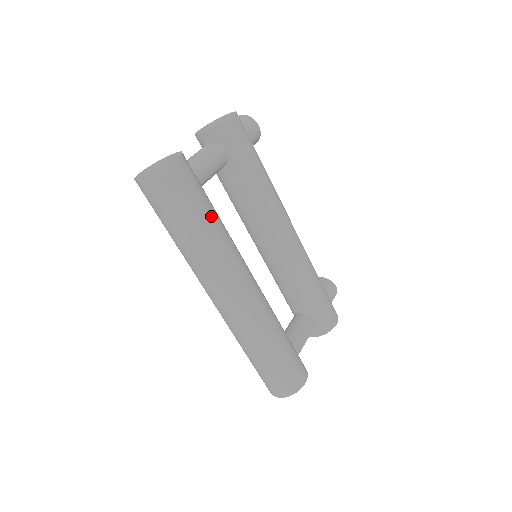
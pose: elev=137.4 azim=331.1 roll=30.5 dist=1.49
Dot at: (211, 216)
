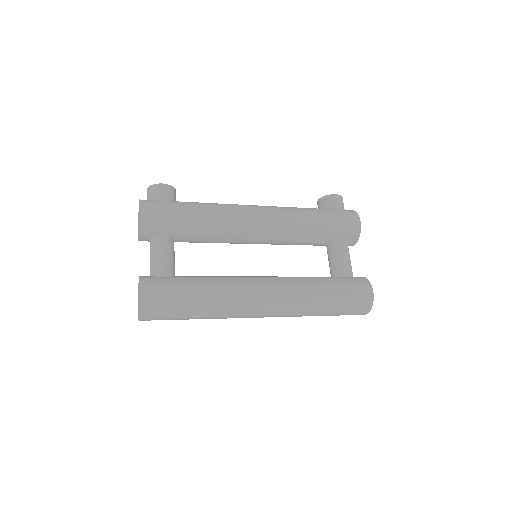
Dot at: (197, 290)
